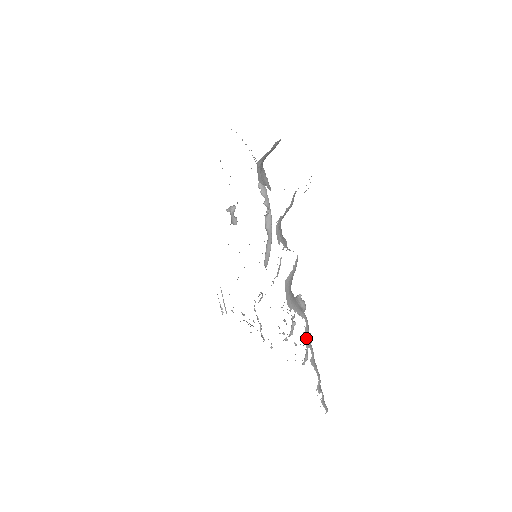
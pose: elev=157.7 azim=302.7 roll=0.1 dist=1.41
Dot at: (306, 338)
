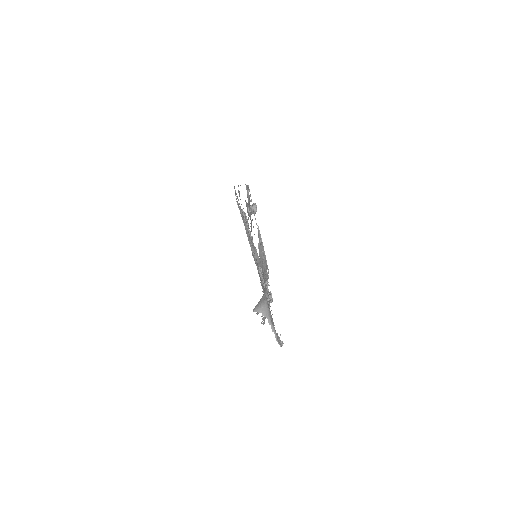
Dot at: occluded
